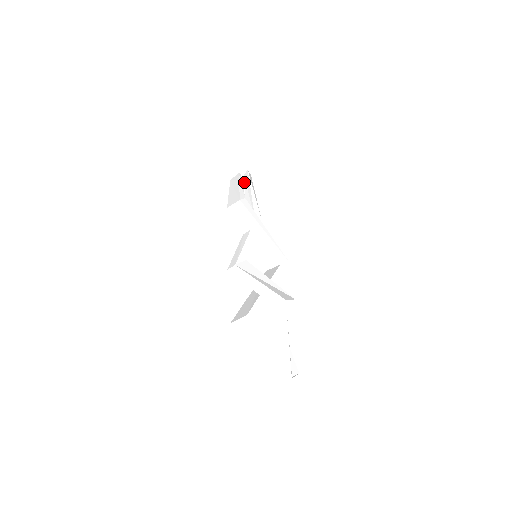
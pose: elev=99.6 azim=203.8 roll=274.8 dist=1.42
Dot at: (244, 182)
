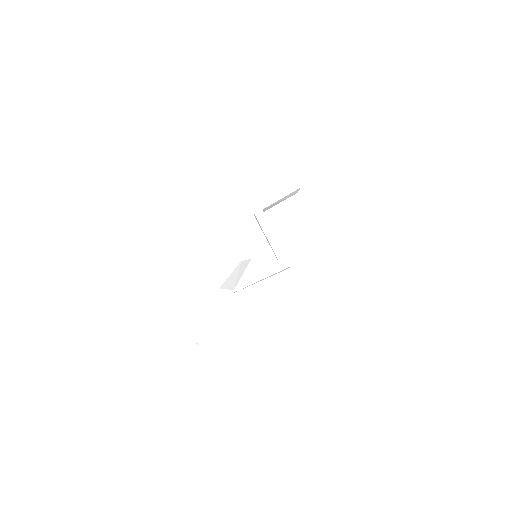
Dot at: occluded
